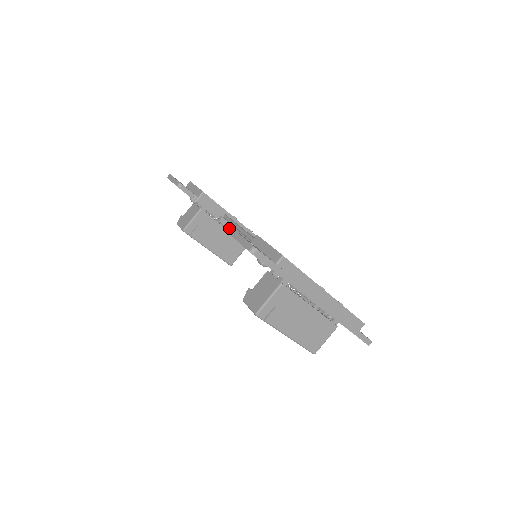
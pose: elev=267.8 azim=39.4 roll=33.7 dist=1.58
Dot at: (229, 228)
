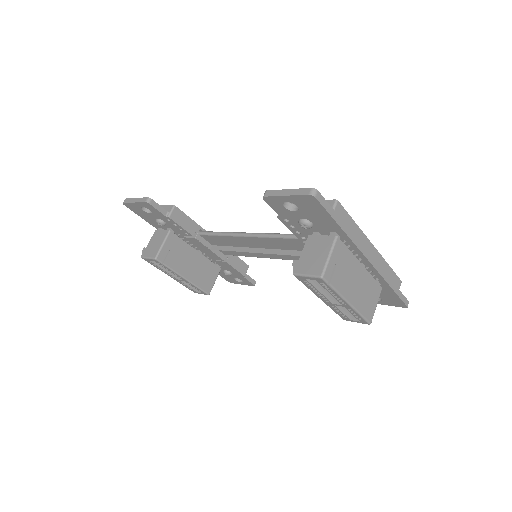
Dot at: (205, 246)
